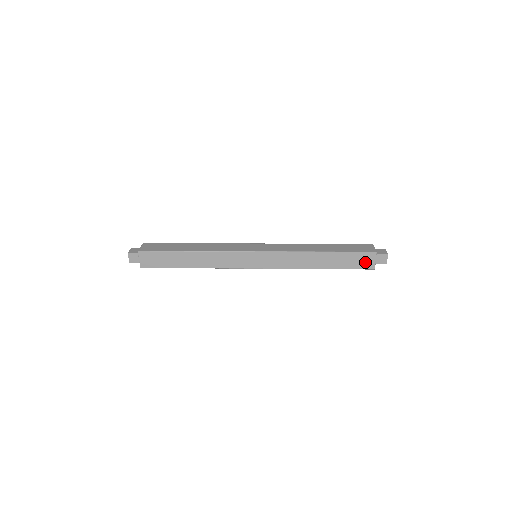
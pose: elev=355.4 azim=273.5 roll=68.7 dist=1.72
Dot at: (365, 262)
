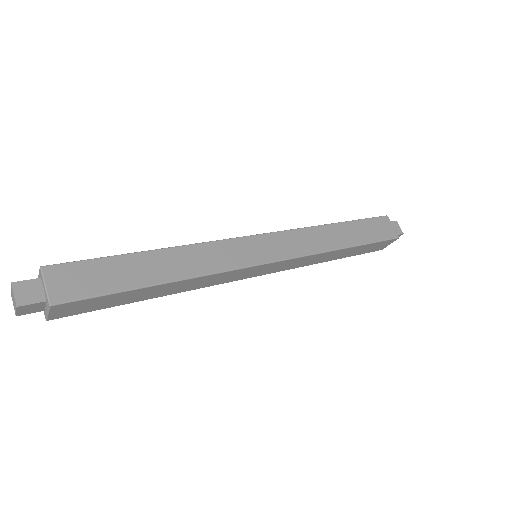
Dot at: (380, 247)
